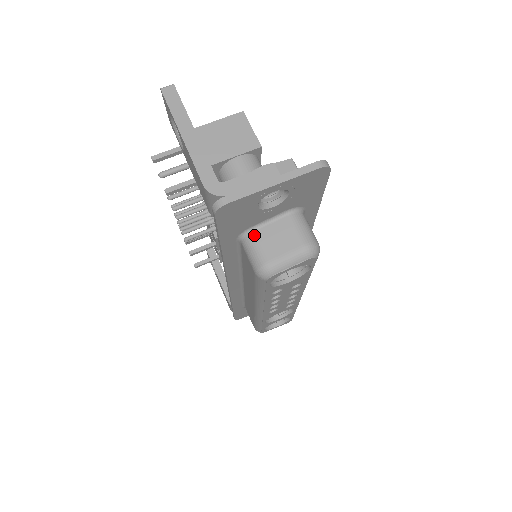
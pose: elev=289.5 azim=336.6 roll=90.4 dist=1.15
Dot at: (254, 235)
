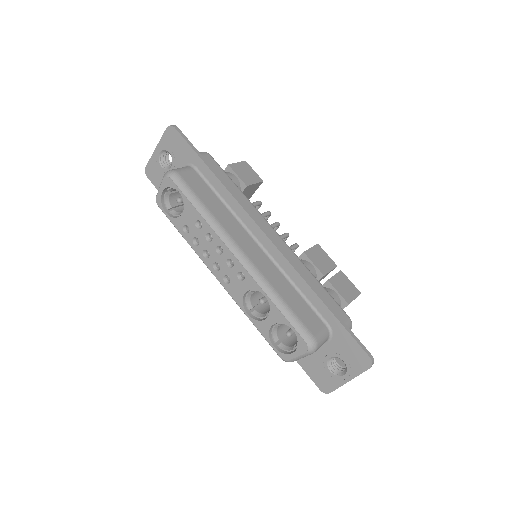
Dot at: occluded
